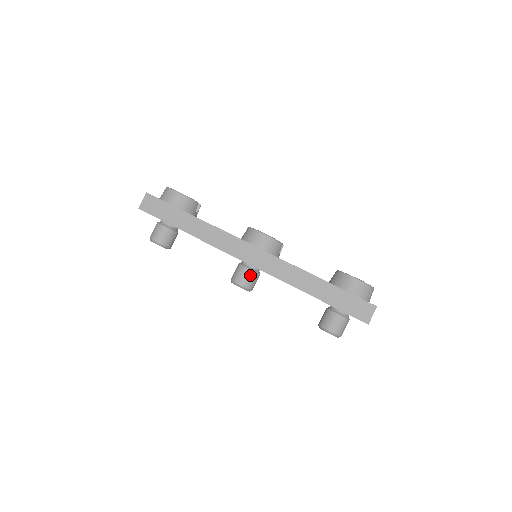
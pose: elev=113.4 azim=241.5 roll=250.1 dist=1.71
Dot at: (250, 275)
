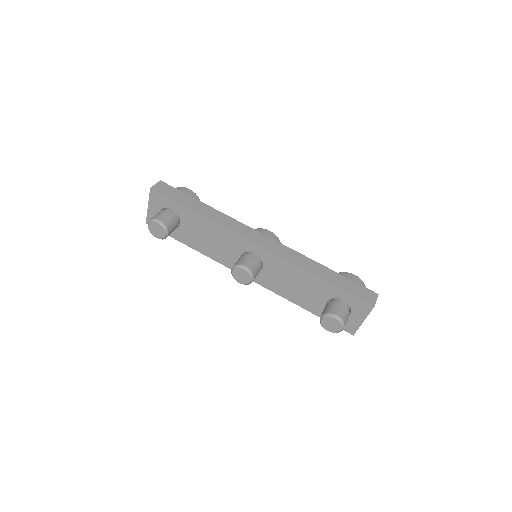
Dot at: (255, 262)
